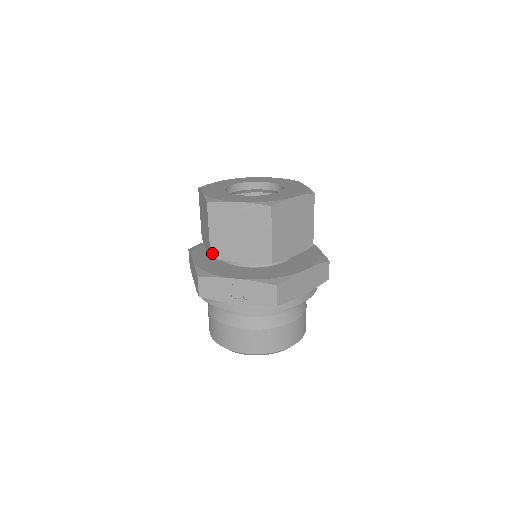
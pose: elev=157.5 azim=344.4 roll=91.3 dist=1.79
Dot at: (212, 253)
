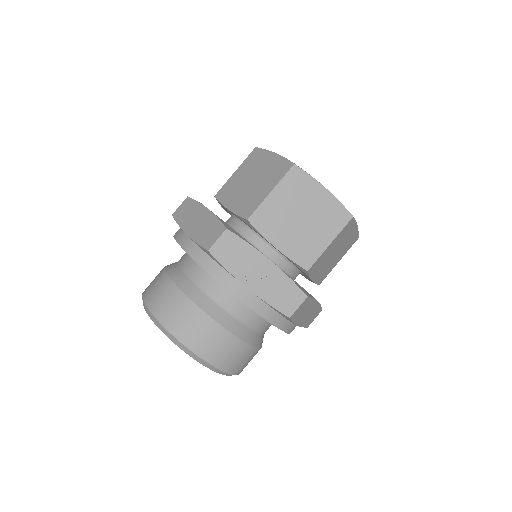
Dot at: (254, 216)
